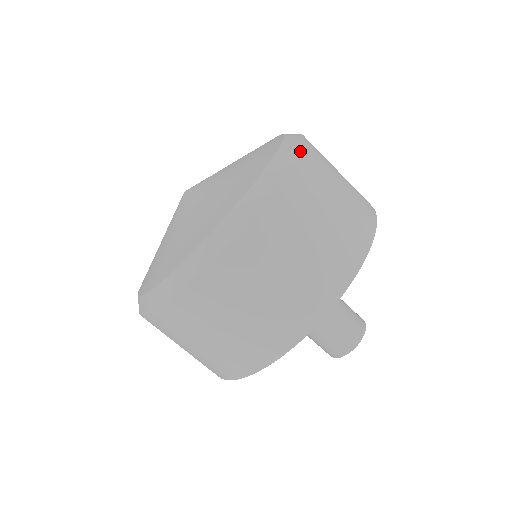
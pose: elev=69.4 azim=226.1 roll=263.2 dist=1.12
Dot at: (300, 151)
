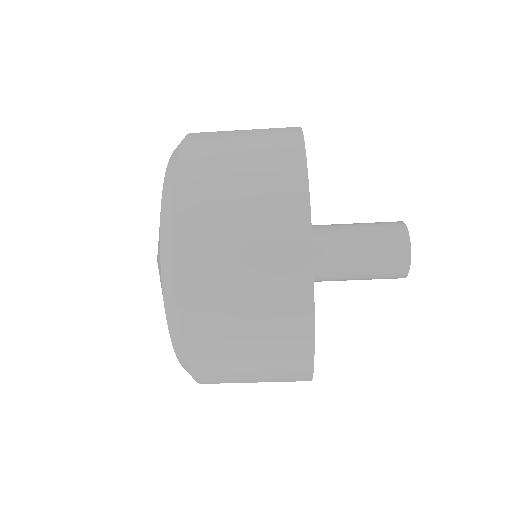
Dot at: (175, 195)
